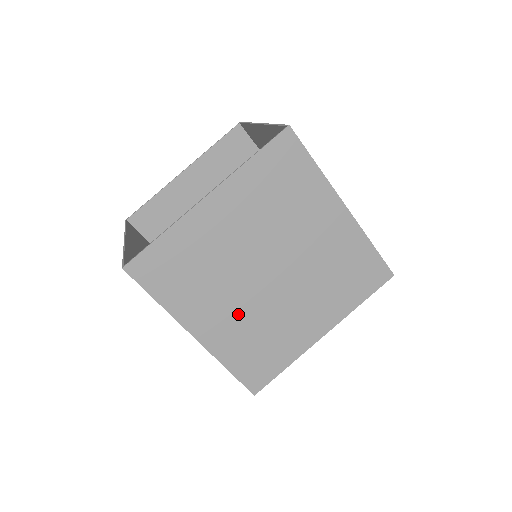
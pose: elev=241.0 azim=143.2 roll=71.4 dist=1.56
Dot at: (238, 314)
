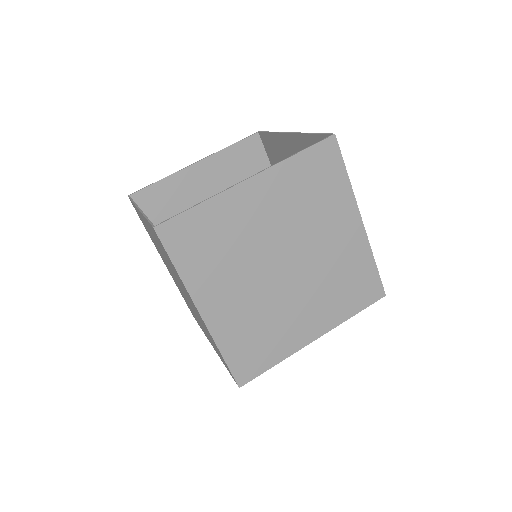
Dot at: (246, 301)
